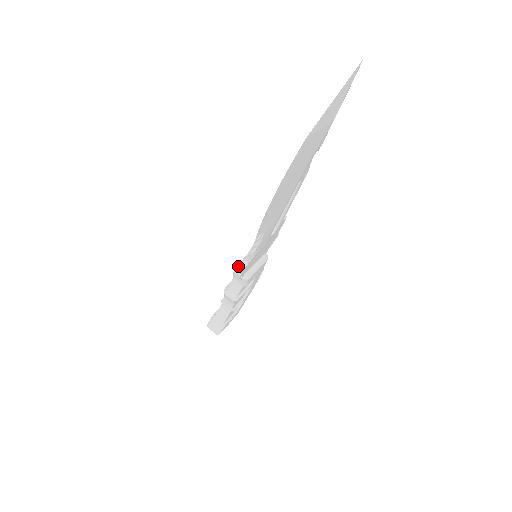
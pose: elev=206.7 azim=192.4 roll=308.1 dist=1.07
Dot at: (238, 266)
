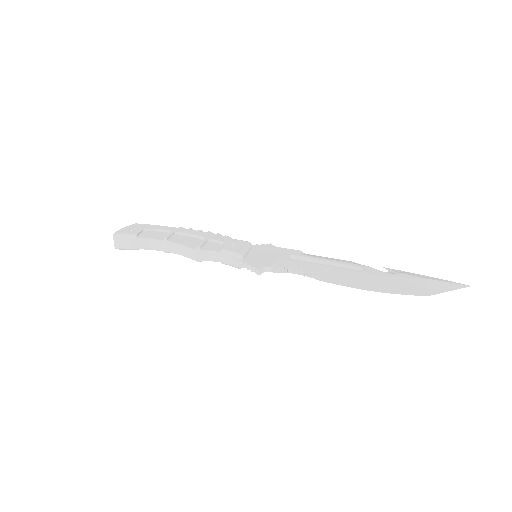
Dot at: (263, 269)
